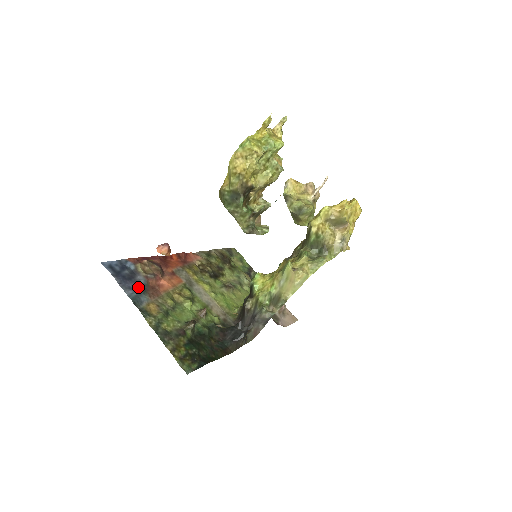
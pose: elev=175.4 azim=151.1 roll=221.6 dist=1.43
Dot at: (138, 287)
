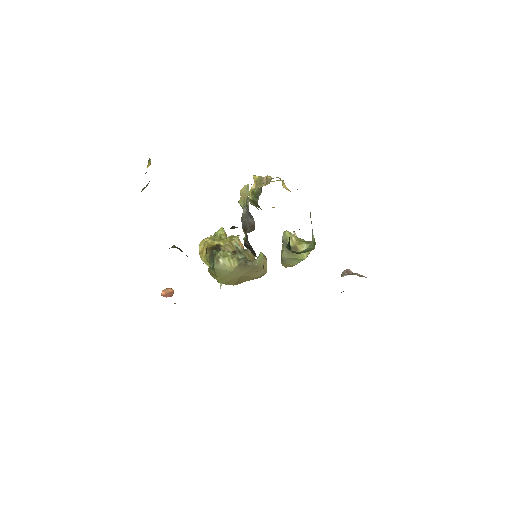
Dot at: occluded
